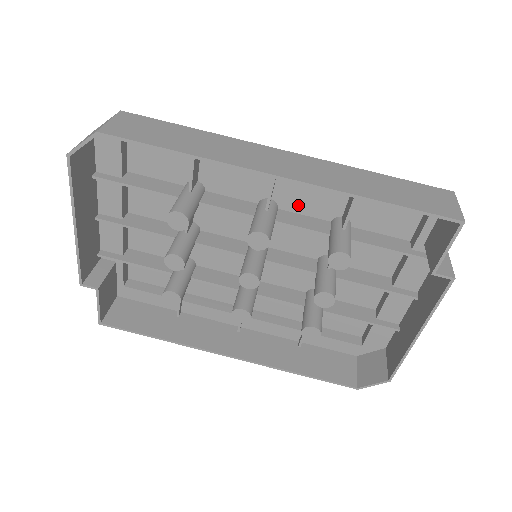
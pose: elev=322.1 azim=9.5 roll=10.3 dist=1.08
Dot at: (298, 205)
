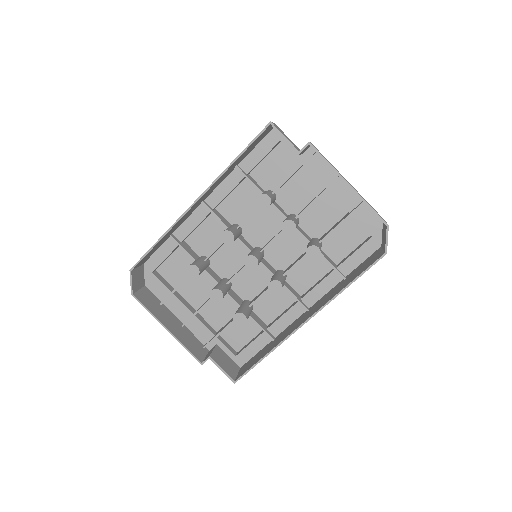
Dot at: (243, 213)
